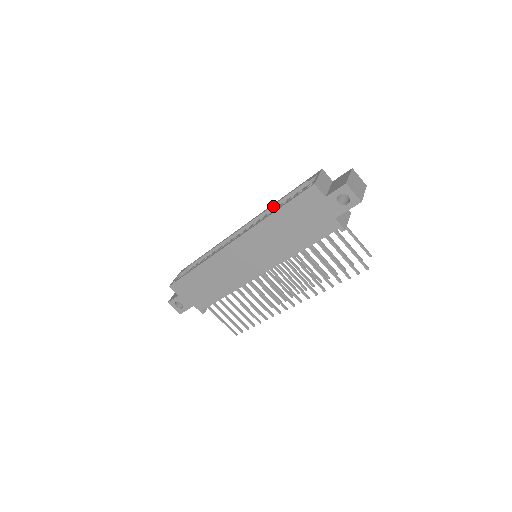
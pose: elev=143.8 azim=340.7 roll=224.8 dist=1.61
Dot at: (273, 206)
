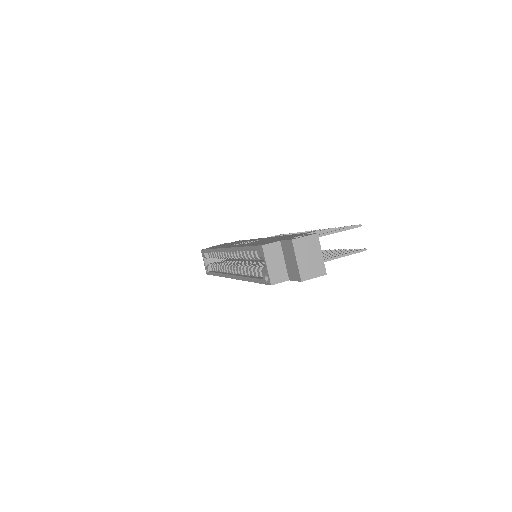
Dot at: occluded
